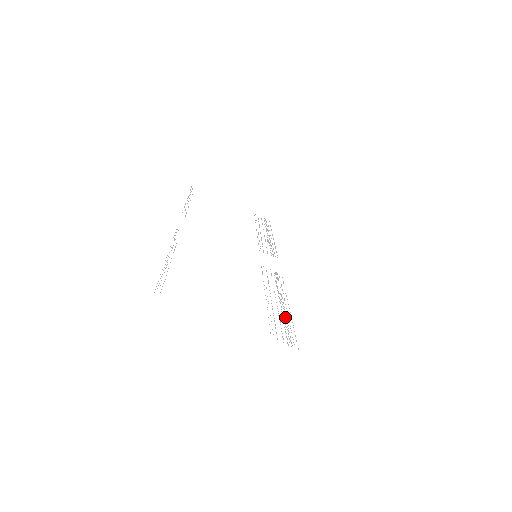
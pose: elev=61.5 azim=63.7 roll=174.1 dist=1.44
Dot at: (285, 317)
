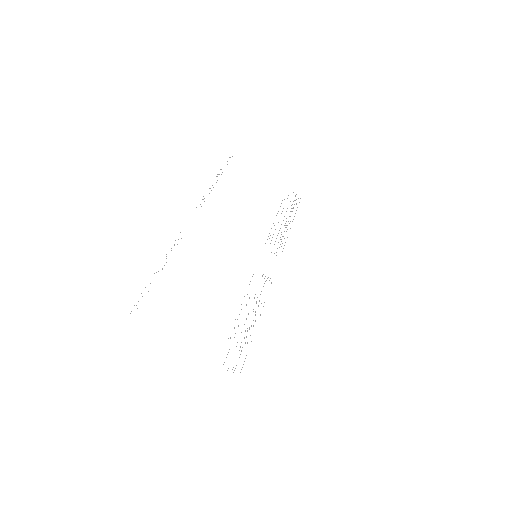
Dot at: occluded
